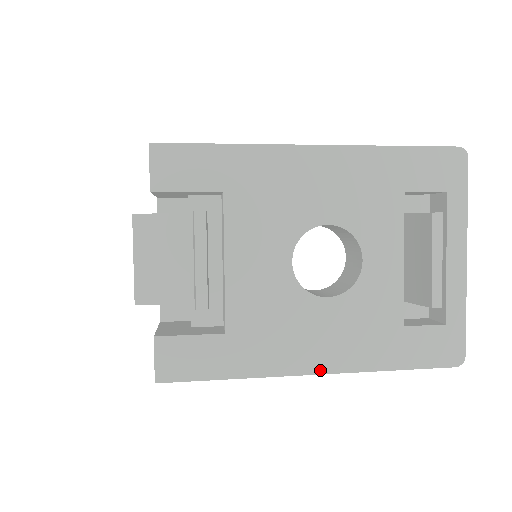
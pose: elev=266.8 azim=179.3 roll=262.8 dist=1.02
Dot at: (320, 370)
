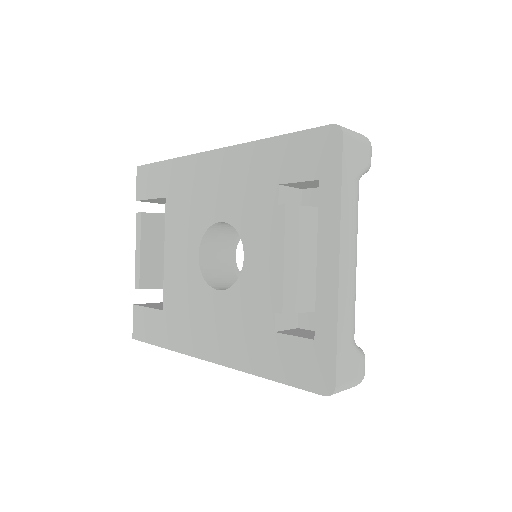
Dot at: (212, 358)
